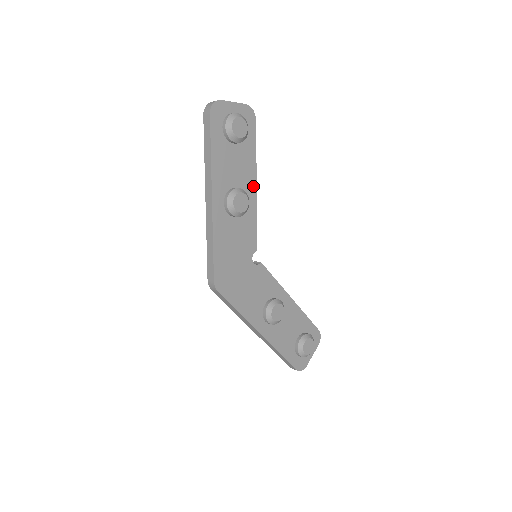
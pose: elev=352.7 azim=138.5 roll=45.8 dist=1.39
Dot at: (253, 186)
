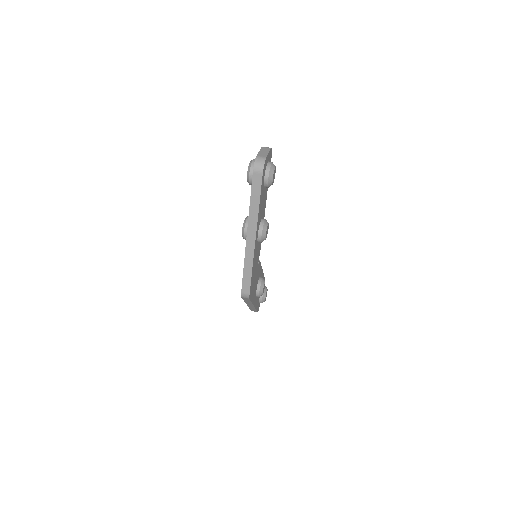
Dot at: occluded
